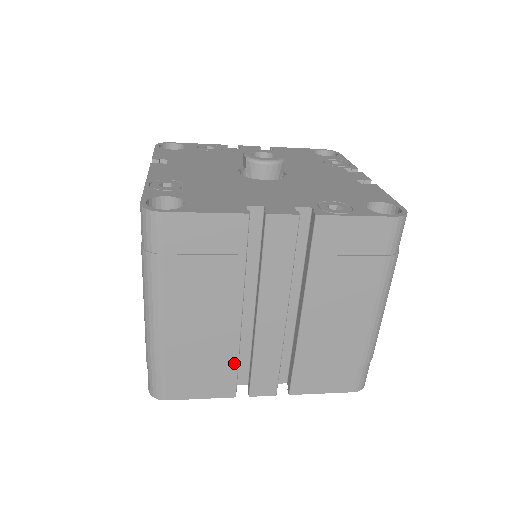
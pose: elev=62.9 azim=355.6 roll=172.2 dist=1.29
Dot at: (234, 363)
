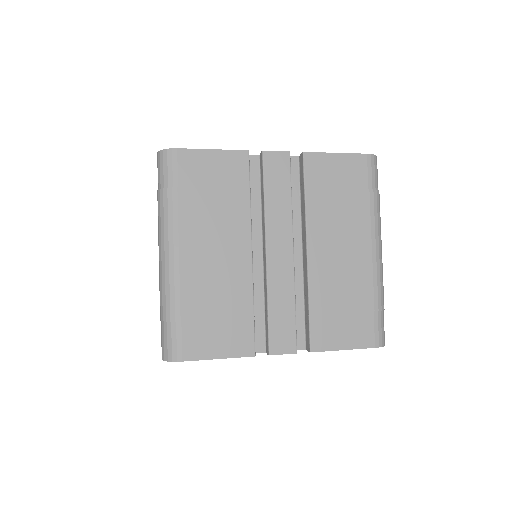
Dot at: (250, 309)
